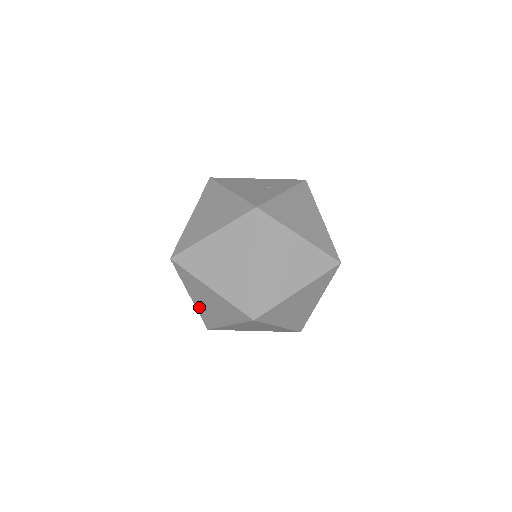
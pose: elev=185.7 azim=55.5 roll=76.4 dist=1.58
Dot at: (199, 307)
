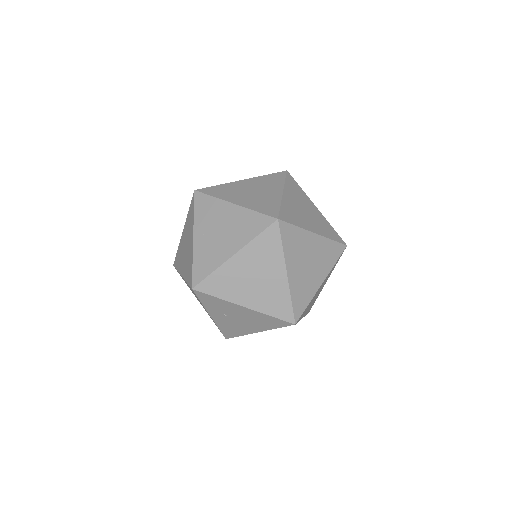
Dot at: (199, 249)
